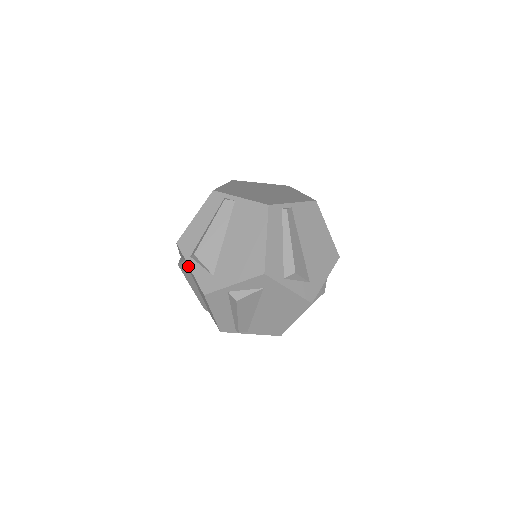
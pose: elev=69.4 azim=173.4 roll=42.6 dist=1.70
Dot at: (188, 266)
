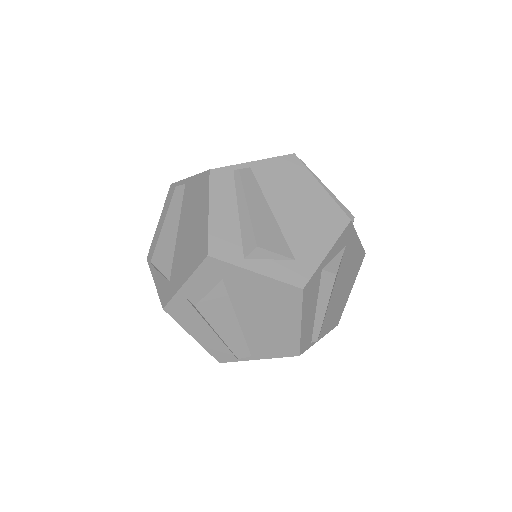
Dot at: (245, 275)
